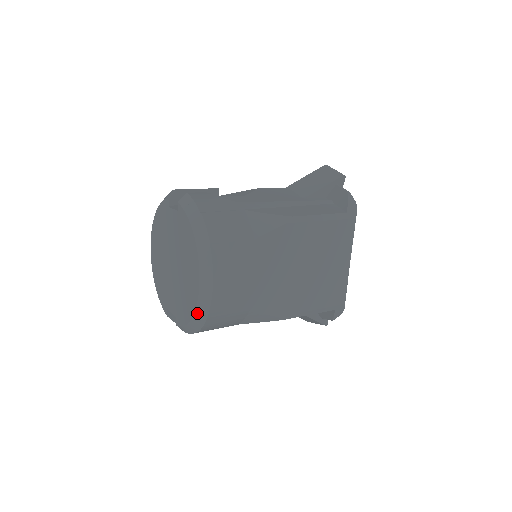
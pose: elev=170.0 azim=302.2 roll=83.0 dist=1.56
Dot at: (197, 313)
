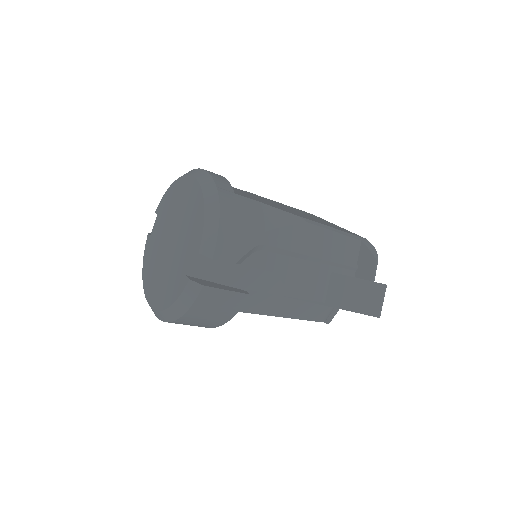
Dot at: (205, 191)
